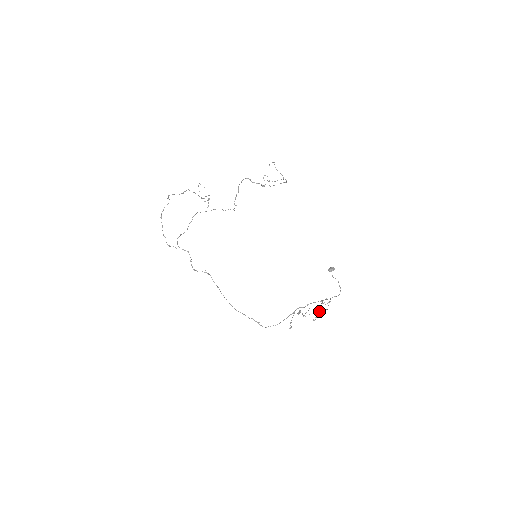
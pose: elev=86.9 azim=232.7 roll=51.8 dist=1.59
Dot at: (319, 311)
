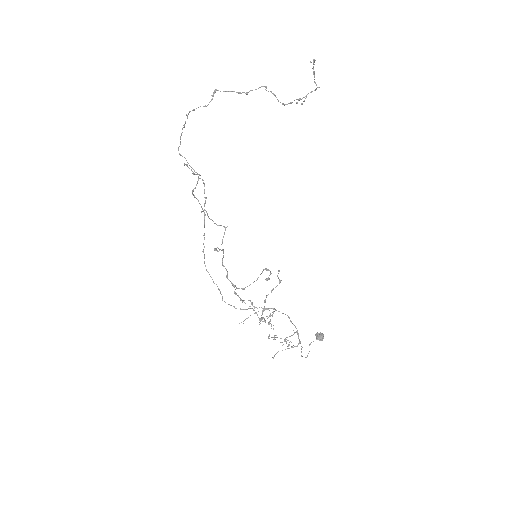
Dot at: (280, 338)
